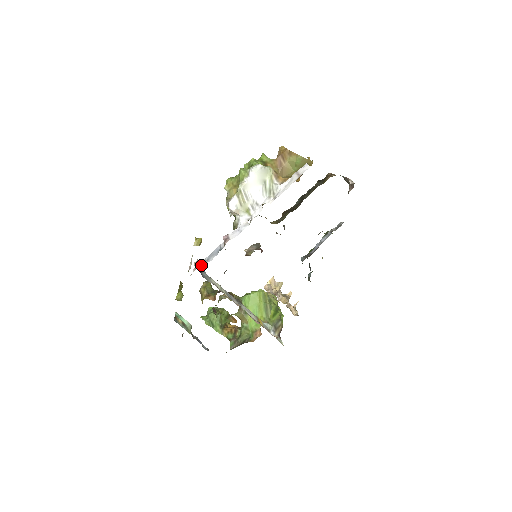
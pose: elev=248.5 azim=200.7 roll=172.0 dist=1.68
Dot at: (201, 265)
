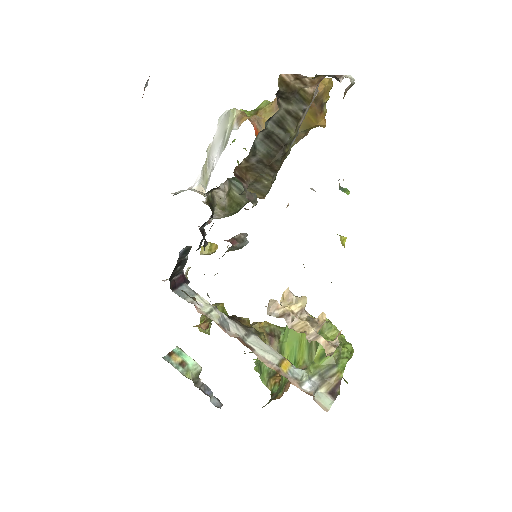
Dot at: (173, 276)
